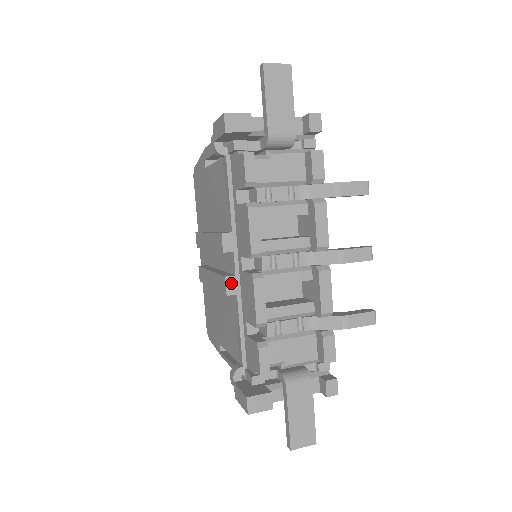
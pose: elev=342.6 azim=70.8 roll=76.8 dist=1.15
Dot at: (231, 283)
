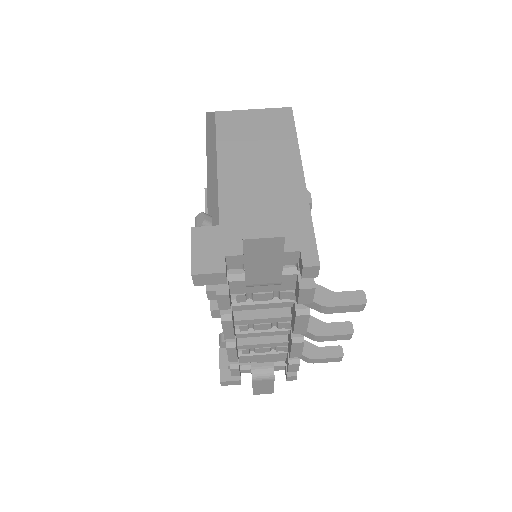
Dot at: (216, 313)
